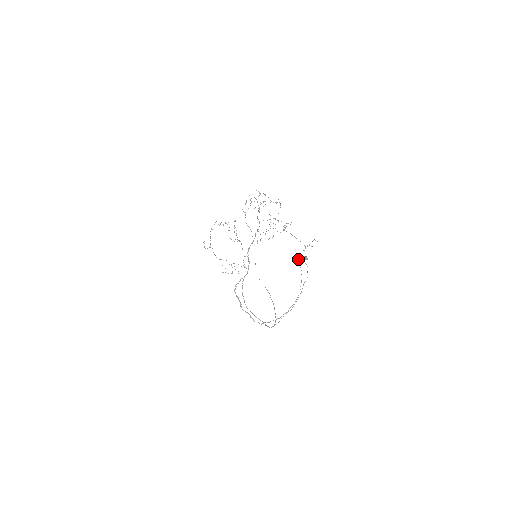
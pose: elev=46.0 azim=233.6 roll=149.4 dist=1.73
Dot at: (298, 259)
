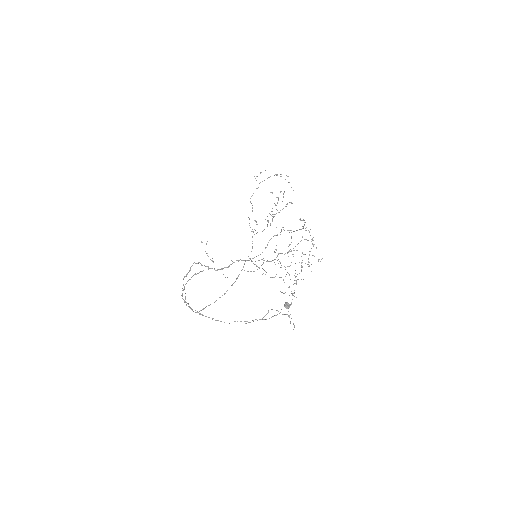
Dot at: occluded
